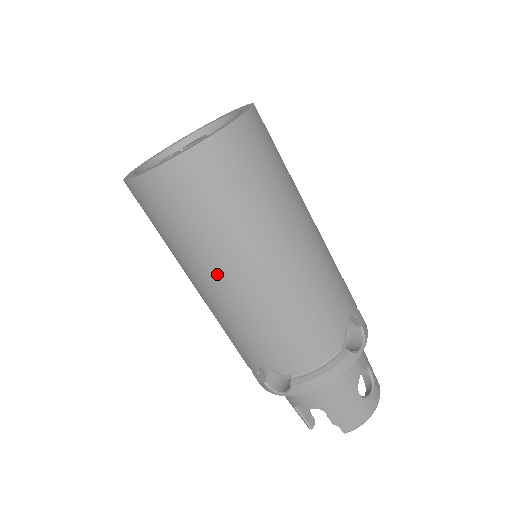
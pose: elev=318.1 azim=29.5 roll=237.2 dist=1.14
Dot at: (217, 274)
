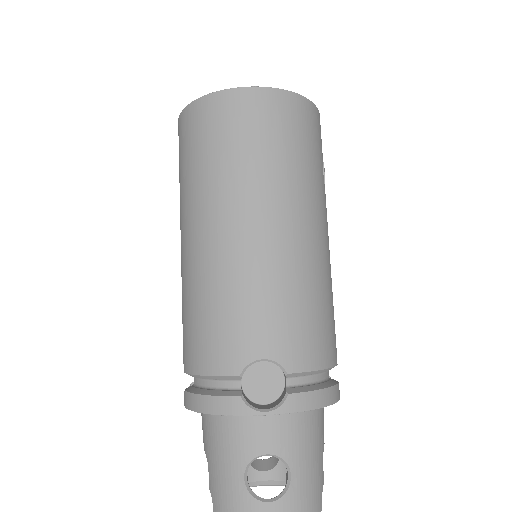
Dot at: (181, 228)
